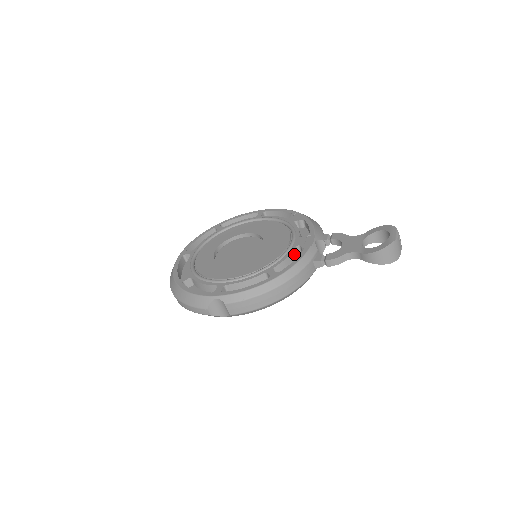
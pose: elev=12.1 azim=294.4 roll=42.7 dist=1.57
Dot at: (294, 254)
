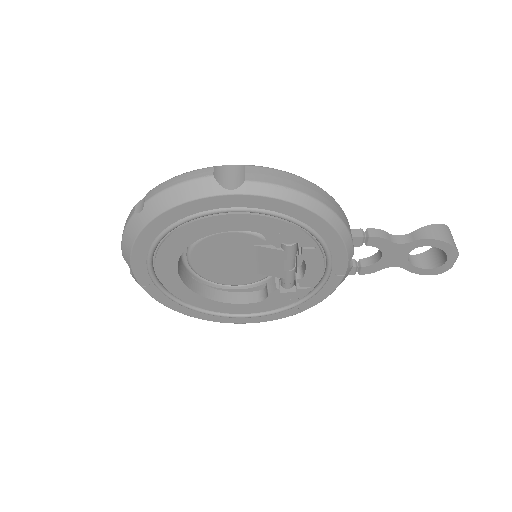
Dot at: occluded
